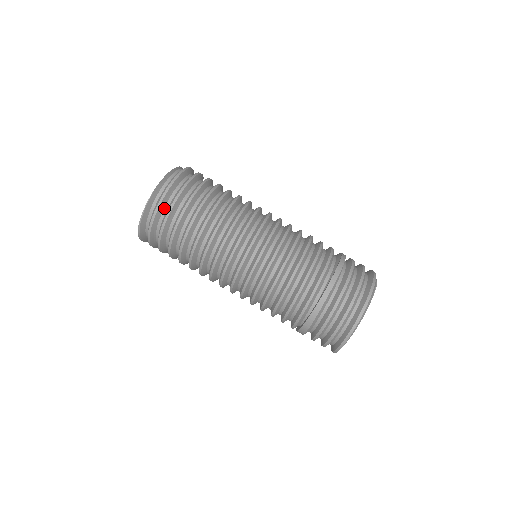
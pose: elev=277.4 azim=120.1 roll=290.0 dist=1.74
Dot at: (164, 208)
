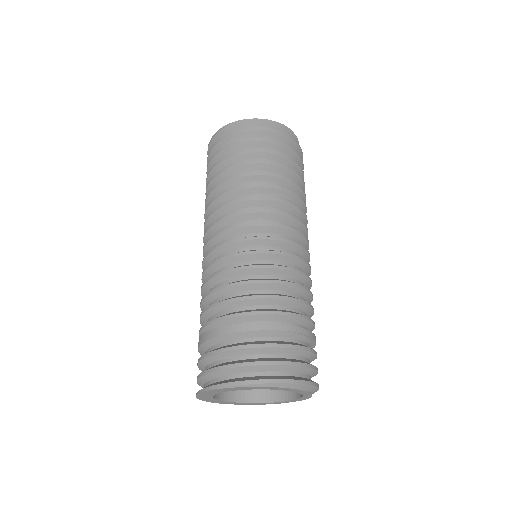
Dot at: (270, 138)
